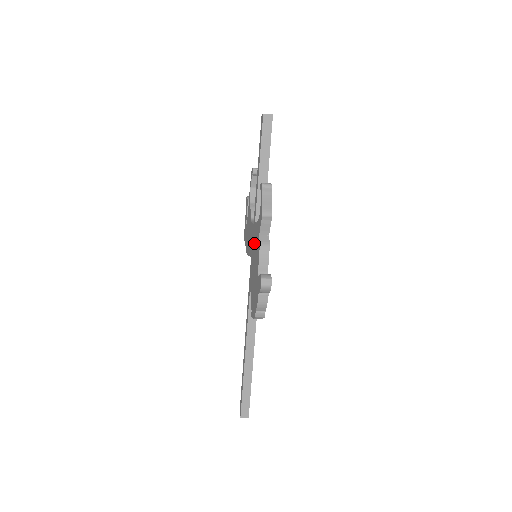
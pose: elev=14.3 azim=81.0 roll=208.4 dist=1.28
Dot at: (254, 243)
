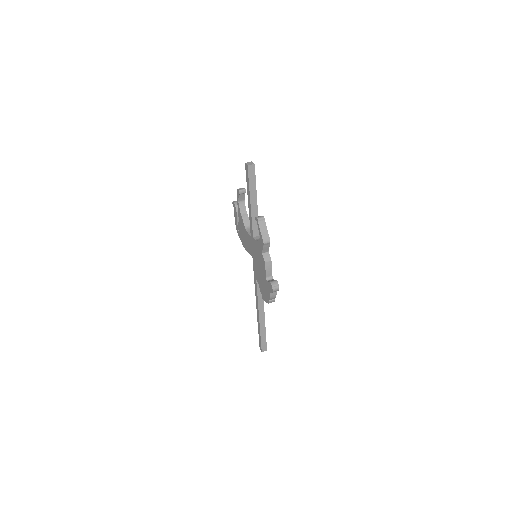
Dot at: (255, 252)
